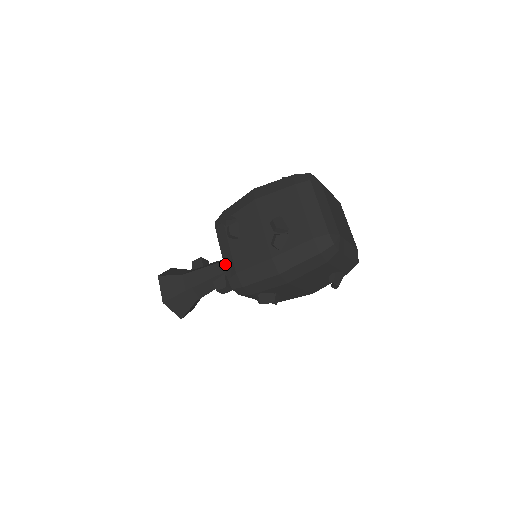
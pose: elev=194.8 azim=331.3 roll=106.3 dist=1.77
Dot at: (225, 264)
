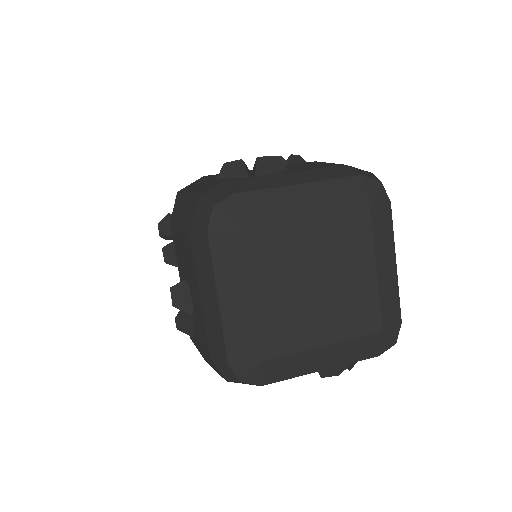
Dot at: occluded
